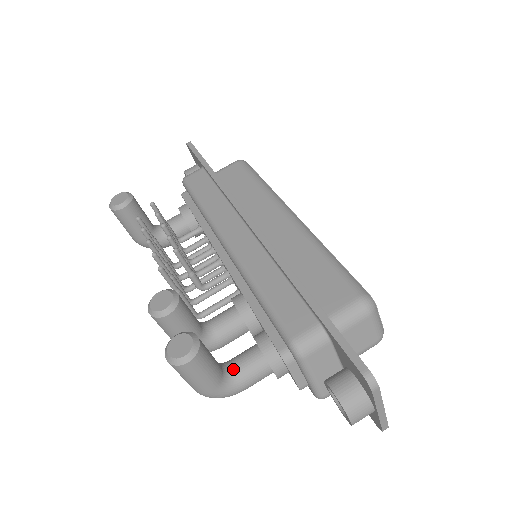
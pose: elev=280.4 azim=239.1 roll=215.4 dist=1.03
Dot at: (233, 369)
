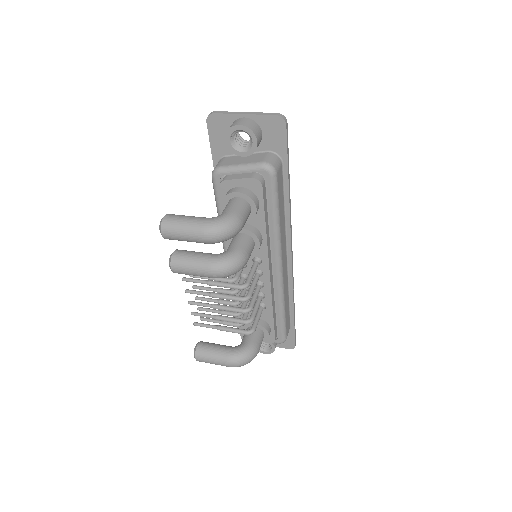
Dot at: occluded
